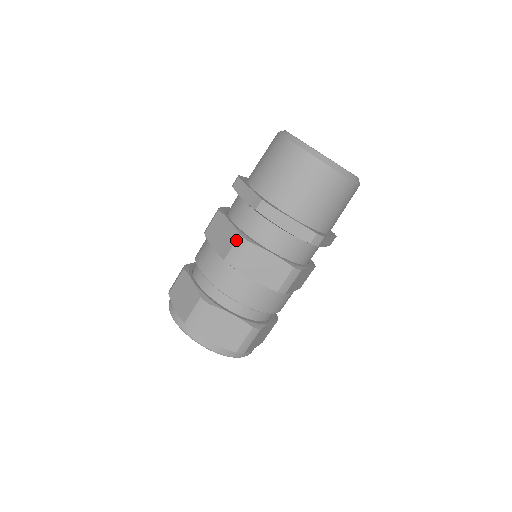
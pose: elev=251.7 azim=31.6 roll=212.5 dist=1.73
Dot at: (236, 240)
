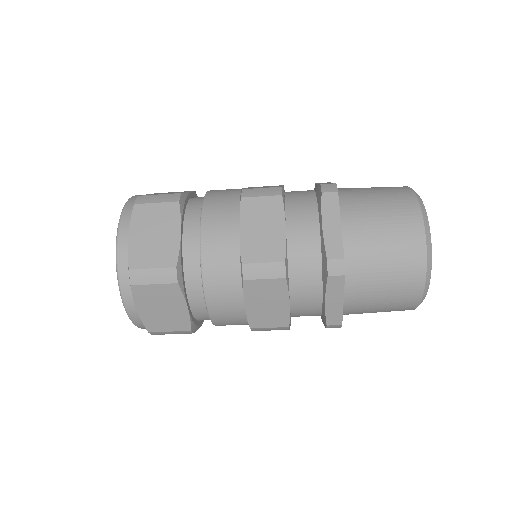
Dot at: (281, 328)
